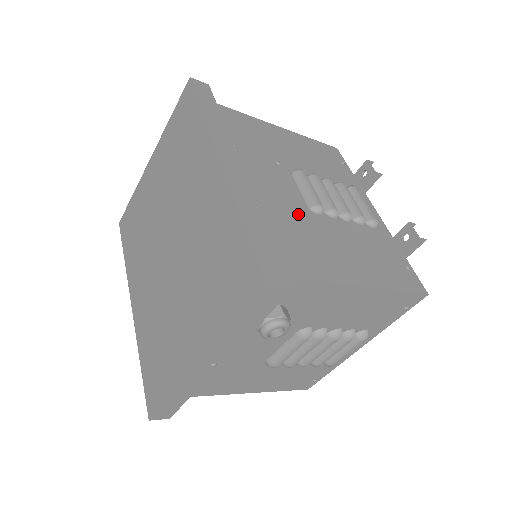
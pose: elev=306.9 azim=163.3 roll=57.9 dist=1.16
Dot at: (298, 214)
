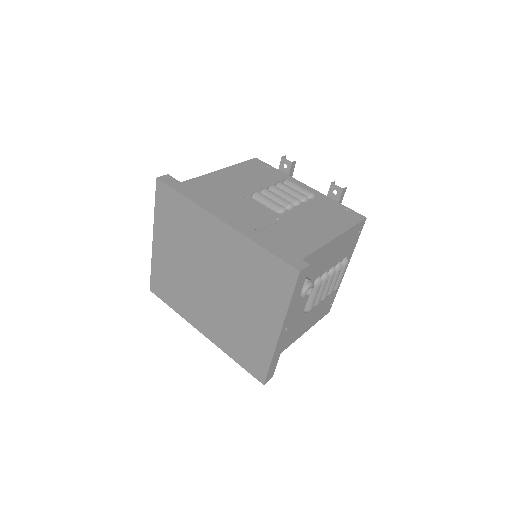
Dot at: (276, 221)
